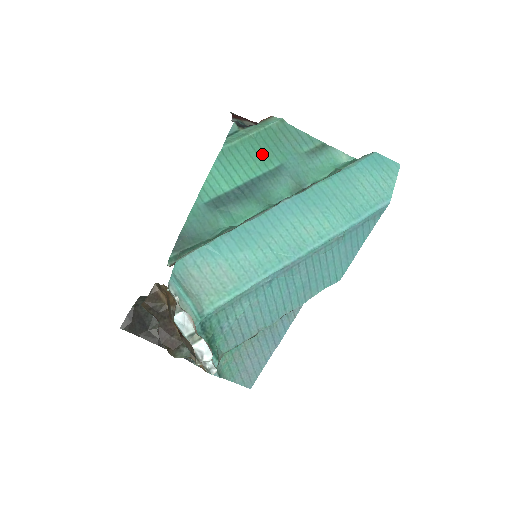
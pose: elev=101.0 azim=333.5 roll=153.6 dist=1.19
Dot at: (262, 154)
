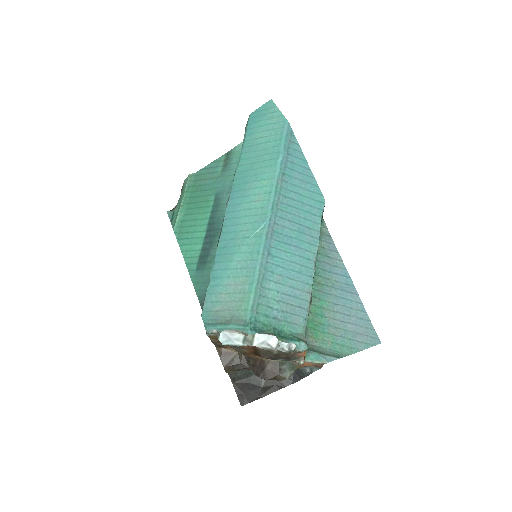
Dot at: (199, 205)
